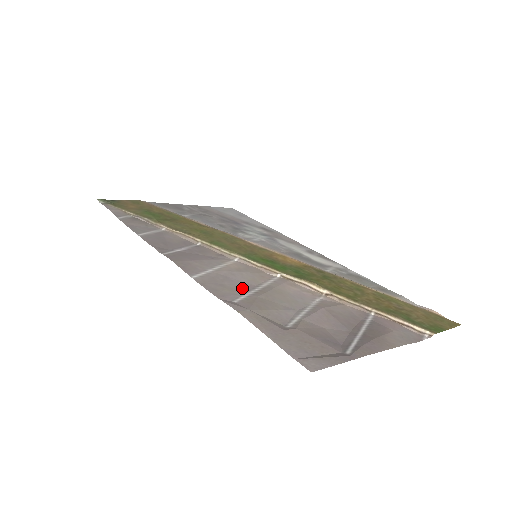
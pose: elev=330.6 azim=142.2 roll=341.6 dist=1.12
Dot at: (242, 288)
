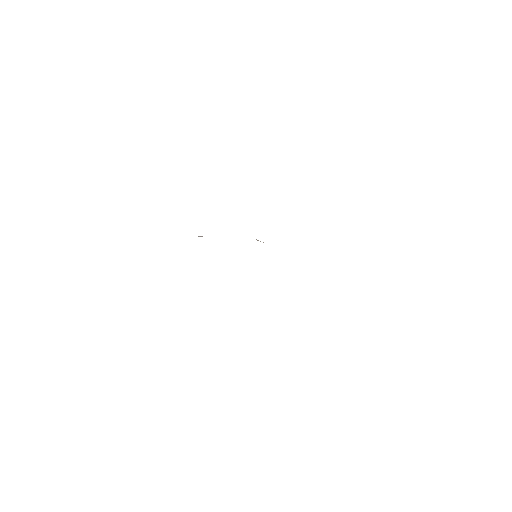
Dot at: occluded
